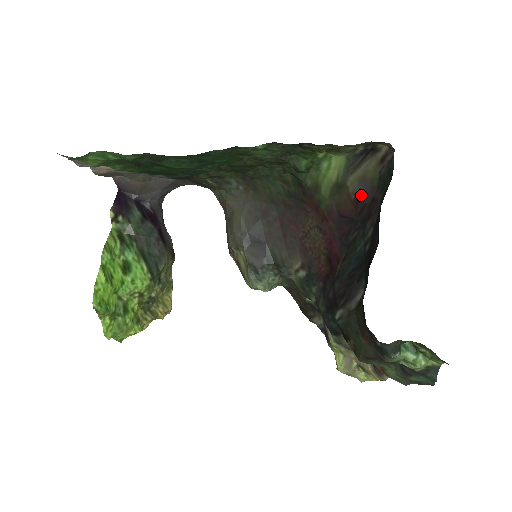
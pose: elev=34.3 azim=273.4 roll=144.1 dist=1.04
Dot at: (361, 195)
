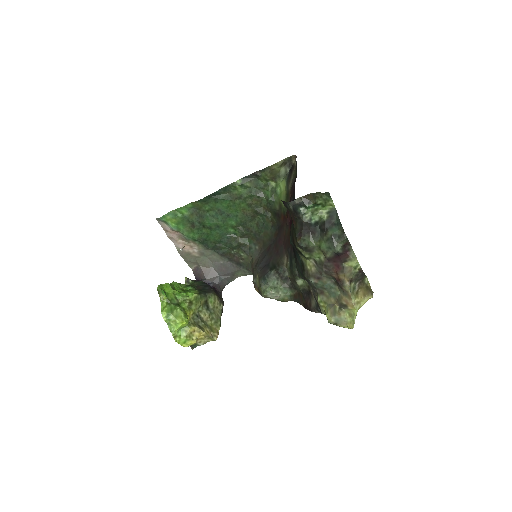
Dot at: (292, 185)
